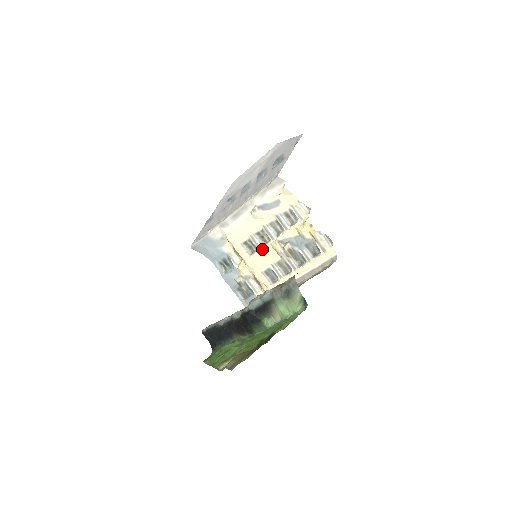
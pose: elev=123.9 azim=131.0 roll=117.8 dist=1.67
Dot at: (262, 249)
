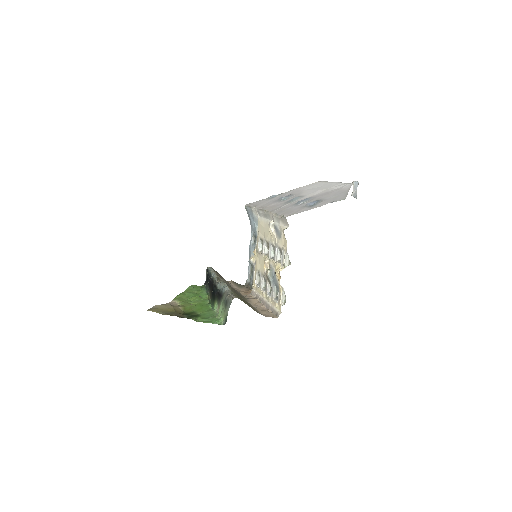
Dot at: (263, 255)
